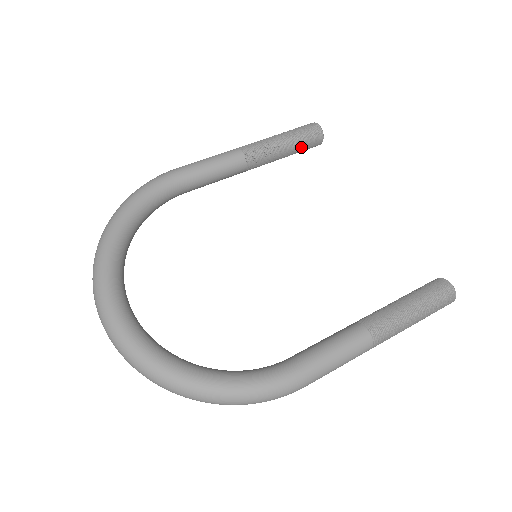
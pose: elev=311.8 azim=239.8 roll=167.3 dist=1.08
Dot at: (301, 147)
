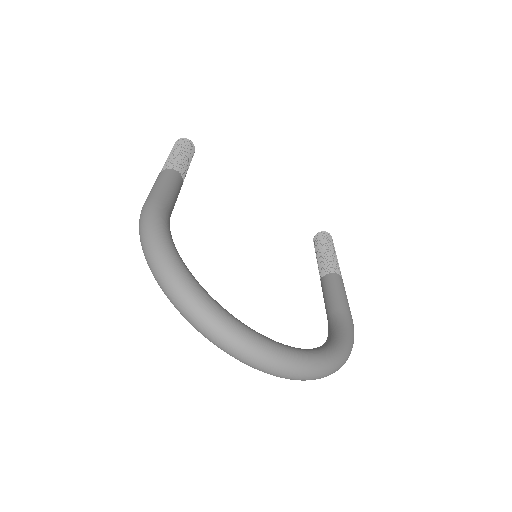
Dot at: occluded
